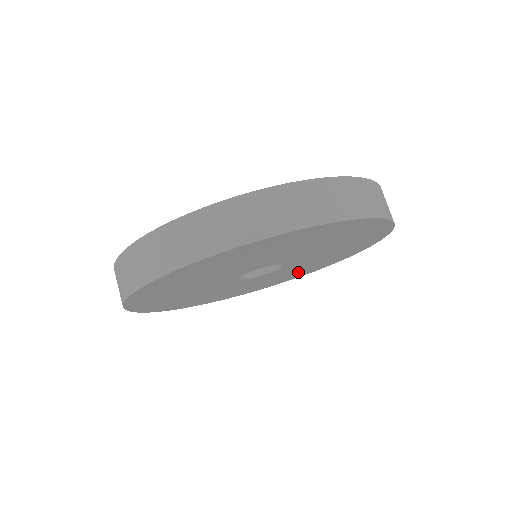
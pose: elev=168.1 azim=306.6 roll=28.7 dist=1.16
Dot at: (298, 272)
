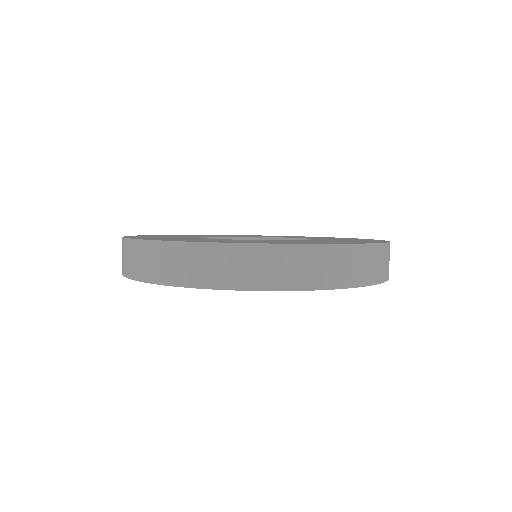
Dot at: occluded
